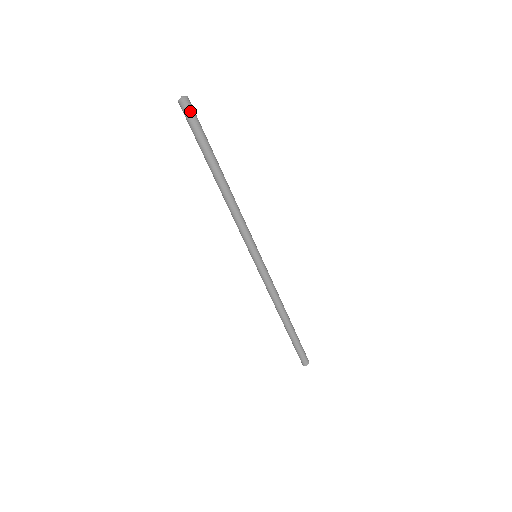
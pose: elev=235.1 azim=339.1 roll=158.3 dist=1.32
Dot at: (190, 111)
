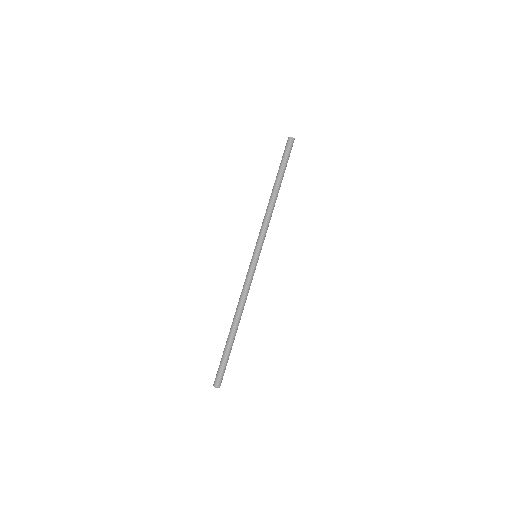
Dot at: (292, 145)
